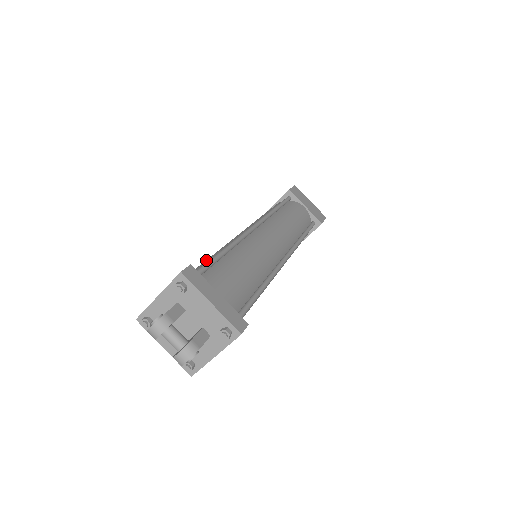
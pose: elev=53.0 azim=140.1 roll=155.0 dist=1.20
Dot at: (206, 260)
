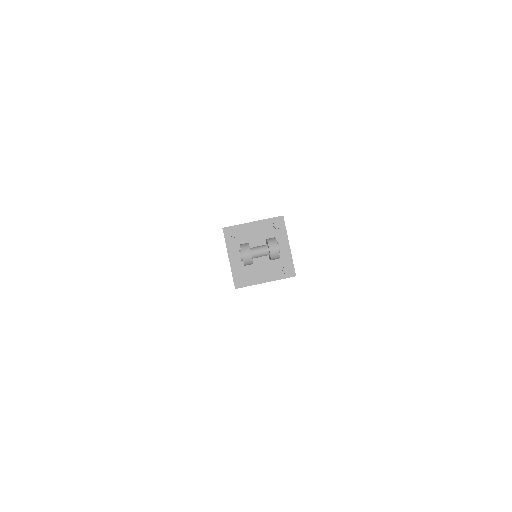
Dot at: occluded
